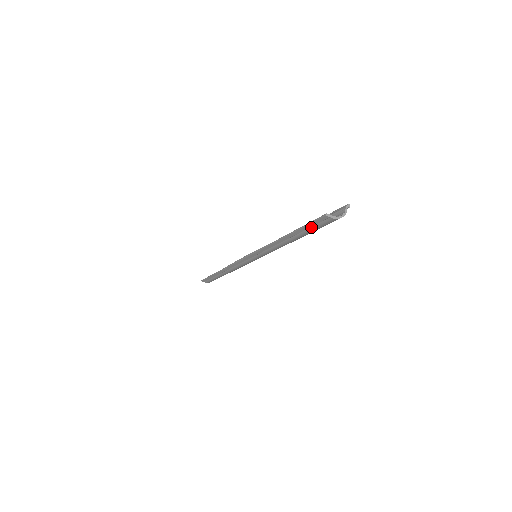
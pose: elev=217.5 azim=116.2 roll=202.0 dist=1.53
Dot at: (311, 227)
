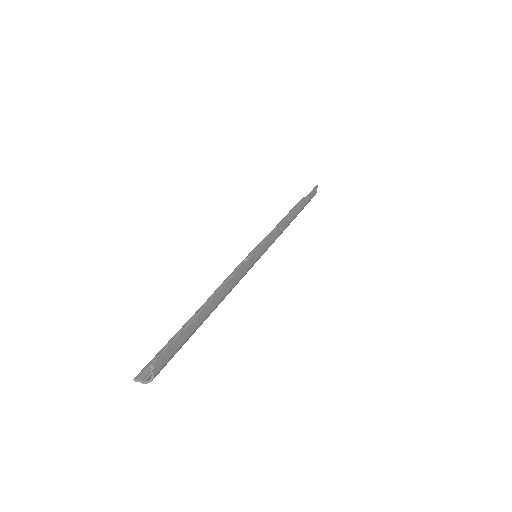
Dot at: occluded
